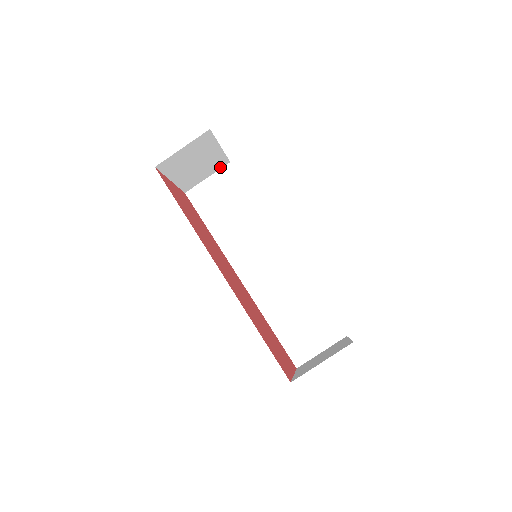
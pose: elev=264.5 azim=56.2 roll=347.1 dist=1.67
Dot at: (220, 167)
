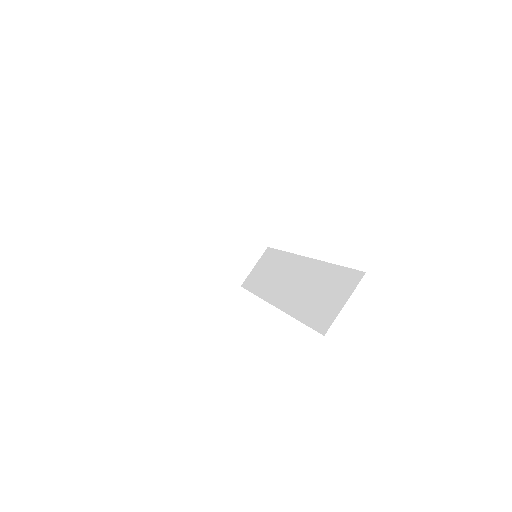
Dot at: (260, 253)
